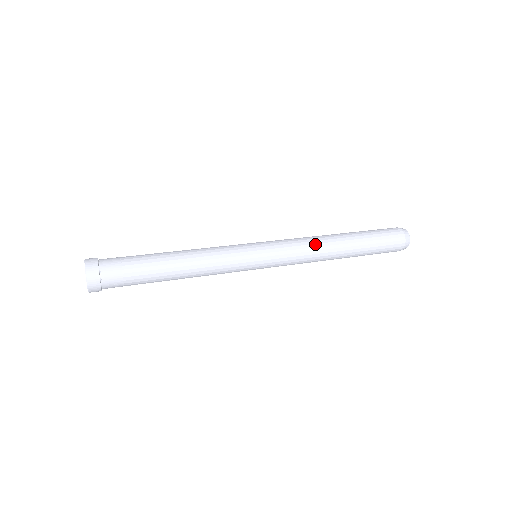
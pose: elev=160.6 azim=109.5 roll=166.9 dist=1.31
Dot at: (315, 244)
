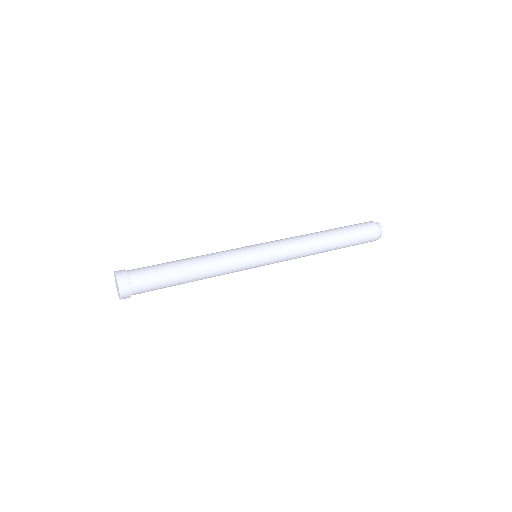
Dot at: (306, 252)
